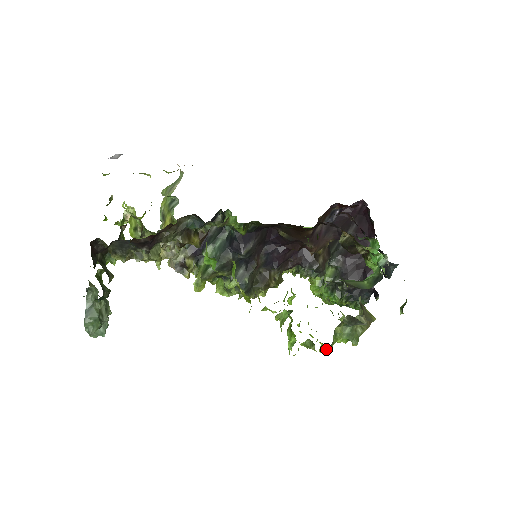
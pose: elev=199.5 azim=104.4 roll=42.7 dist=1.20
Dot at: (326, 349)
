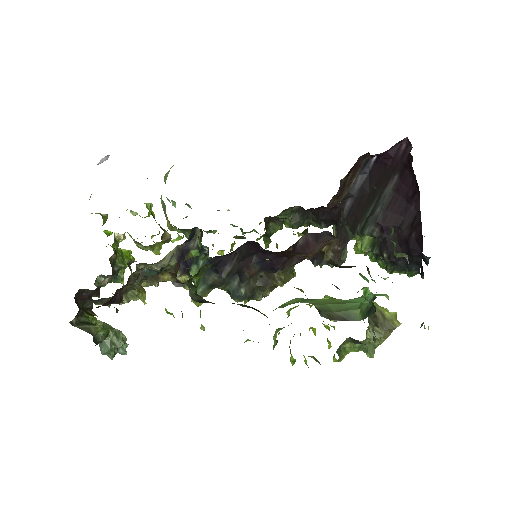
Dot at: (337, 360)
